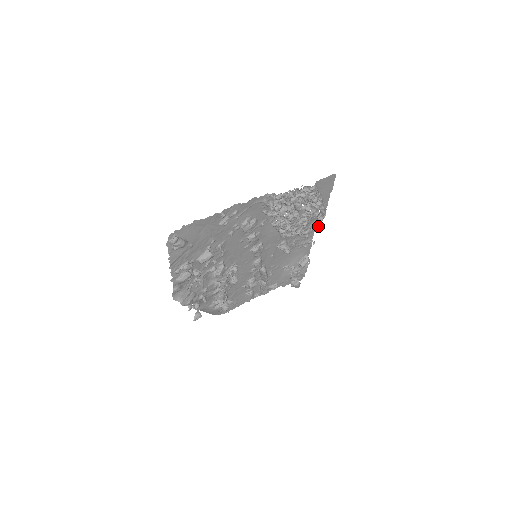
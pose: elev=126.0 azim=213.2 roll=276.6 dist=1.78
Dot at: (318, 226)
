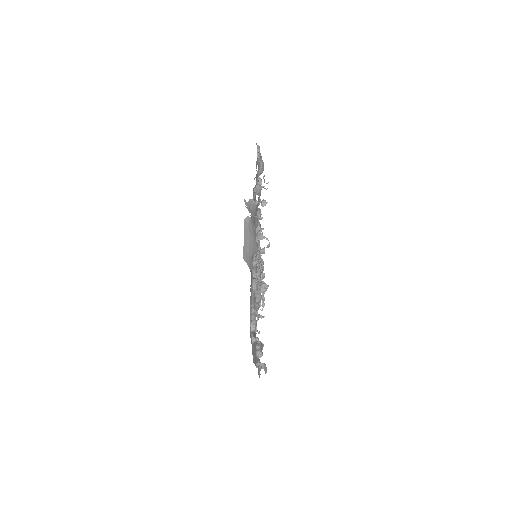
Dot at: (260, 315)
